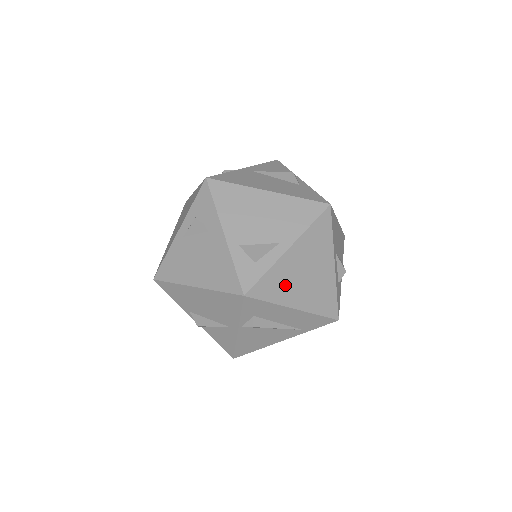
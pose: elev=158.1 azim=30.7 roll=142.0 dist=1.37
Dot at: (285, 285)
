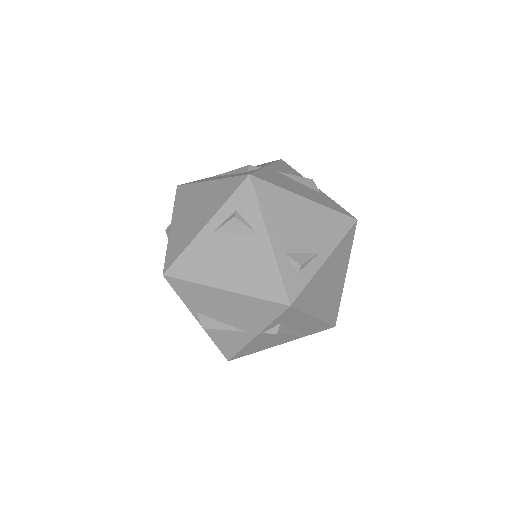
Dot at: (316, 295)
